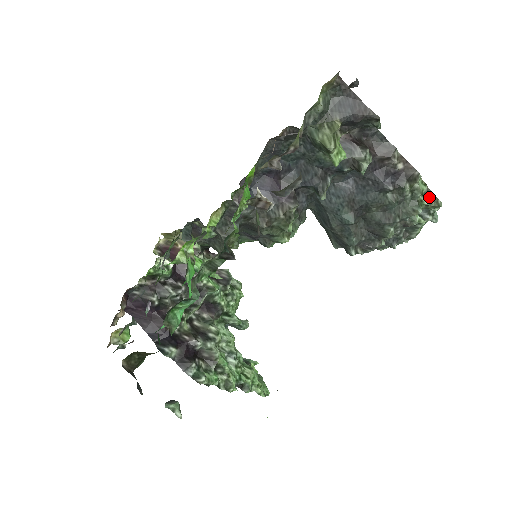
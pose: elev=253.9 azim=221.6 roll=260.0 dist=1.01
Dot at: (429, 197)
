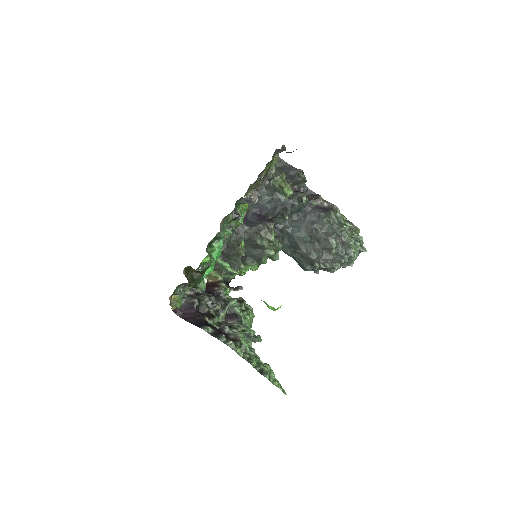
Dot at: occluded
